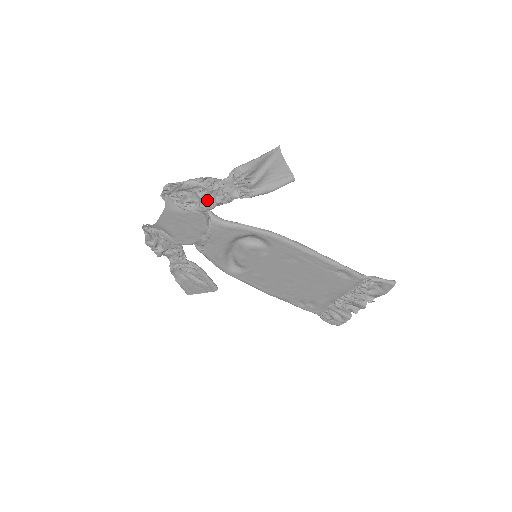
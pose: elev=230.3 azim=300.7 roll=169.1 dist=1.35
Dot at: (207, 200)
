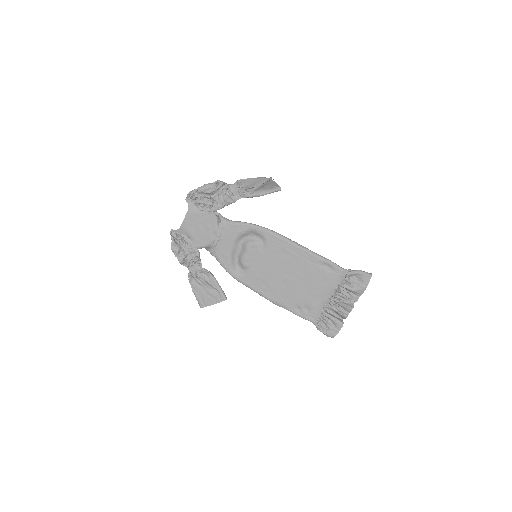
Dot at: (218, 200)
